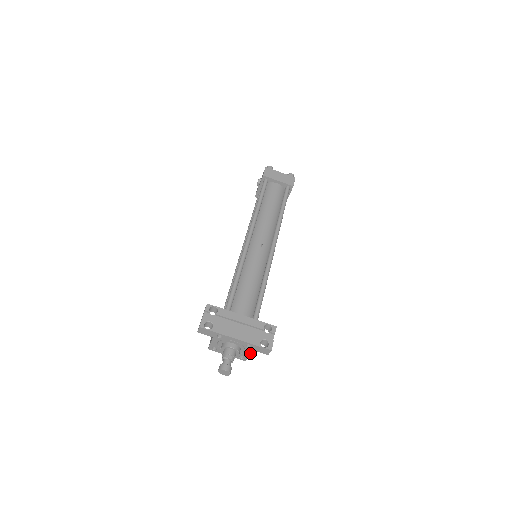
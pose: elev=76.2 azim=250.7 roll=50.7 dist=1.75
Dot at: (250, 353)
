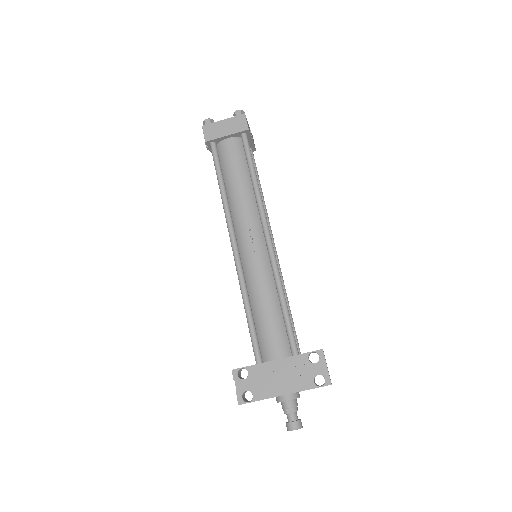
Dot at: occluded
